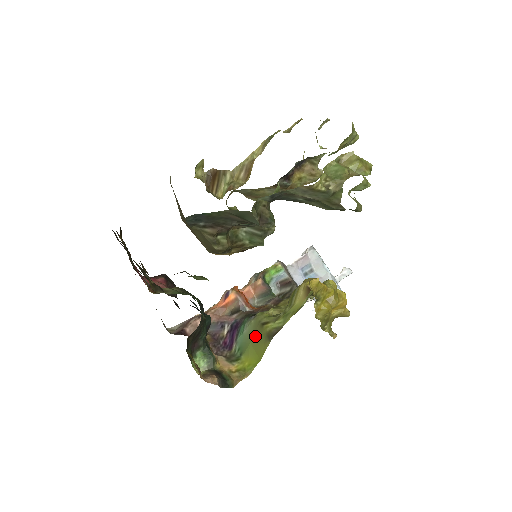
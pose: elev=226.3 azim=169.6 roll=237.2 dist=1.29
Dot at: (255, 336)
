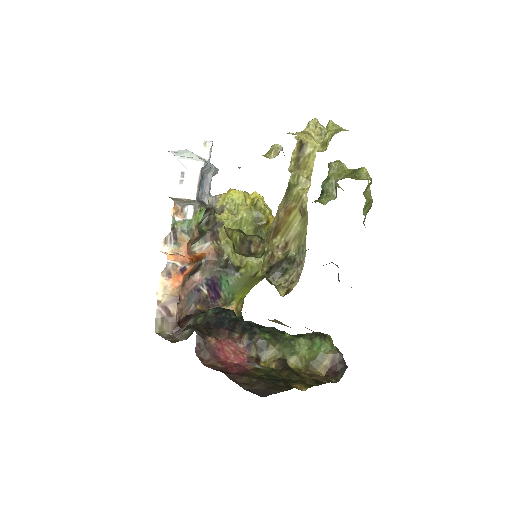
Dot at: (247, 283)
